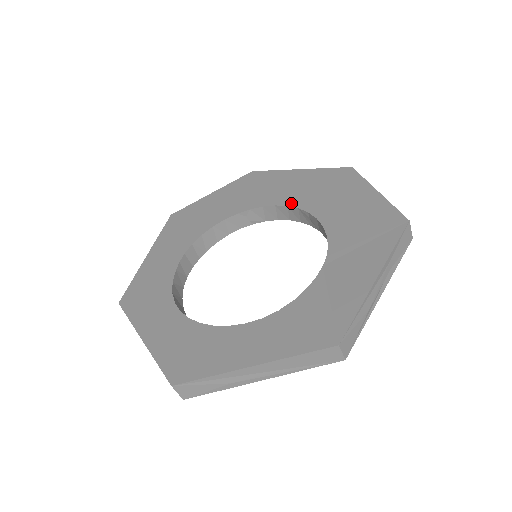
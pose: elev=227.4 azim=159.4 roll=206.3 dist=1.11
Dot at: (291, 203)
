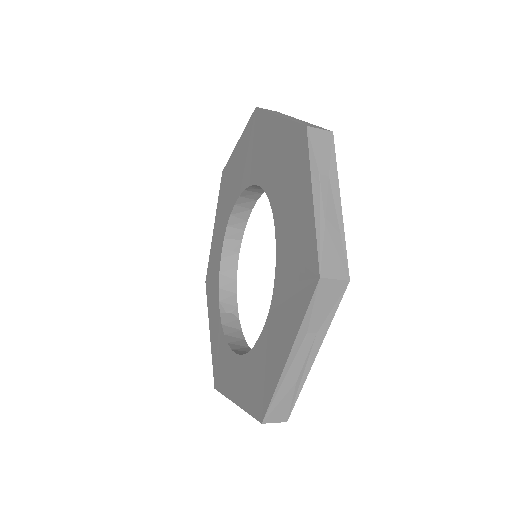
Dot at: (266, 188)
